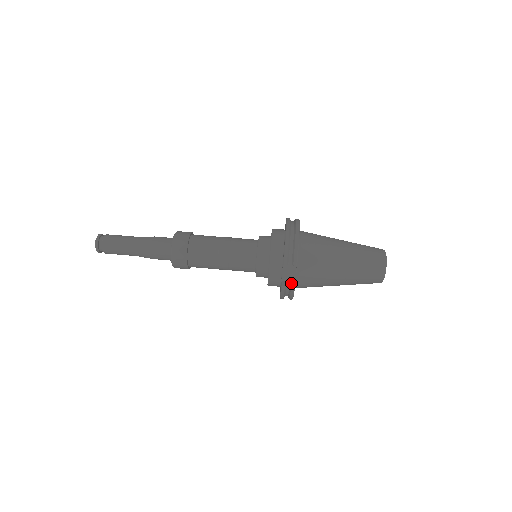
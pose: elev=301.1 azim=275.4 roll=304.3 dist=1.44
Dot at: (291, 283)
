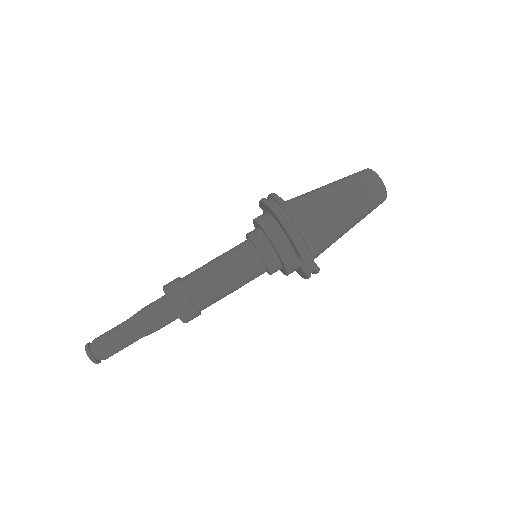
Dot at: (312, 266)
